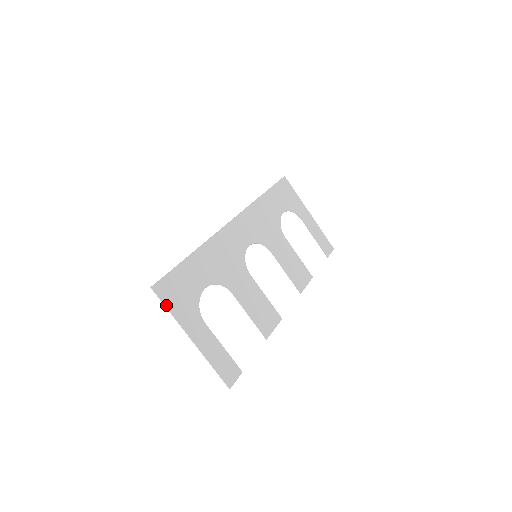
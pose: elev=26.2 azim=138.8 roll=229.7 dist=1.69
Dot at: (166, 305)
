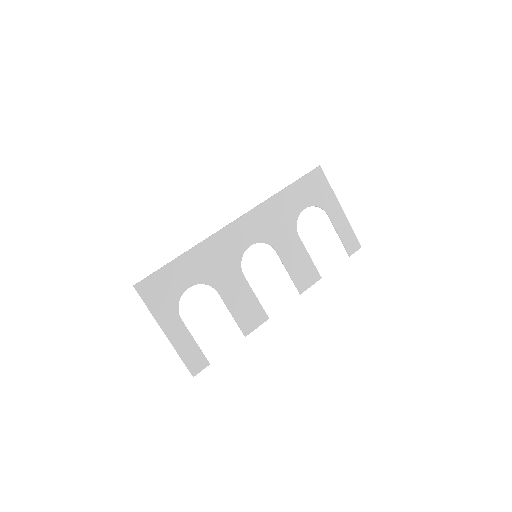
Dot at: (145, 302)
